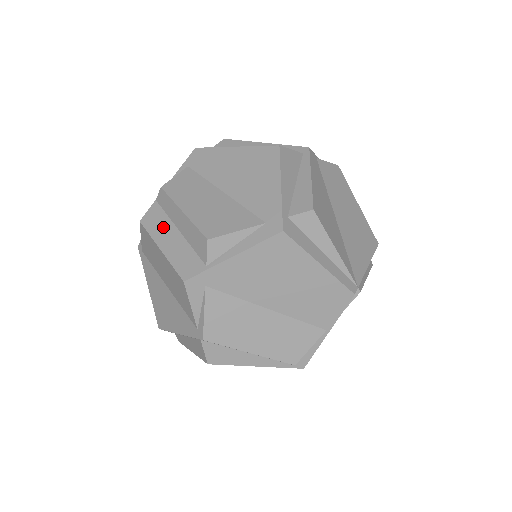
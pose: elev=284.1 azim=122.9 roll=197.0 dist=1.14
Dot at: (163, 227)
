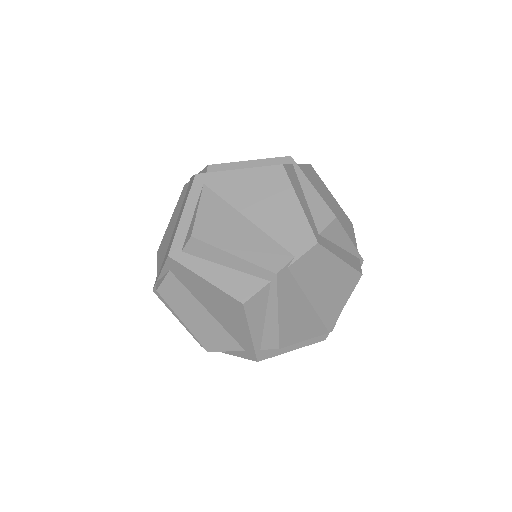
Dot at: occluded
